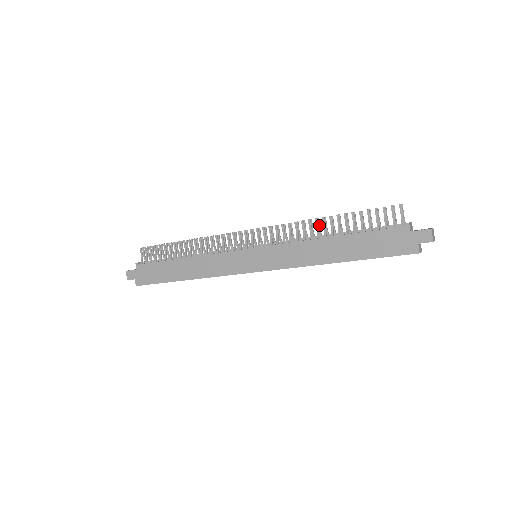
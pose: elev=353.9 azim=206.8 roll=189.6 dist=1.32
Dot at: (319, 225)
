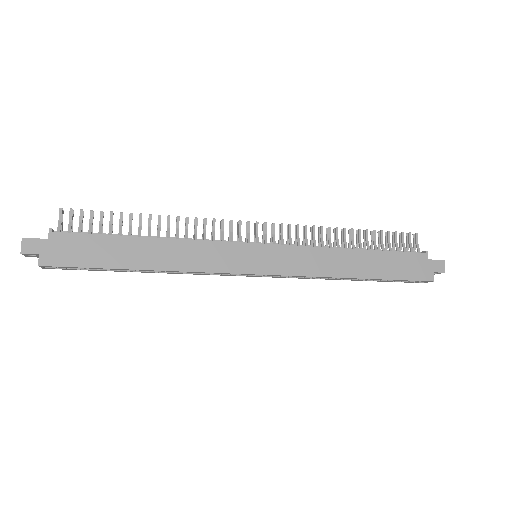
Dot at: (336, 236)
